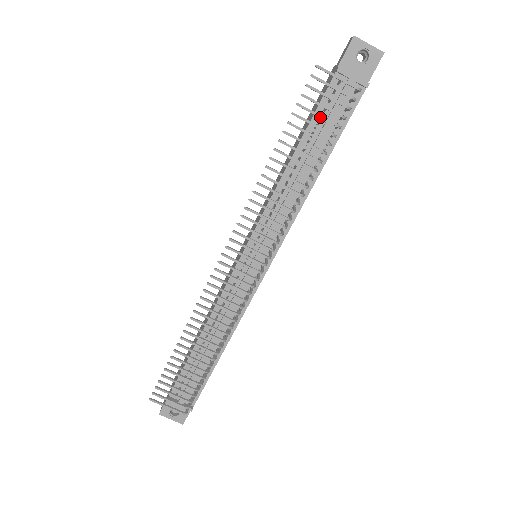
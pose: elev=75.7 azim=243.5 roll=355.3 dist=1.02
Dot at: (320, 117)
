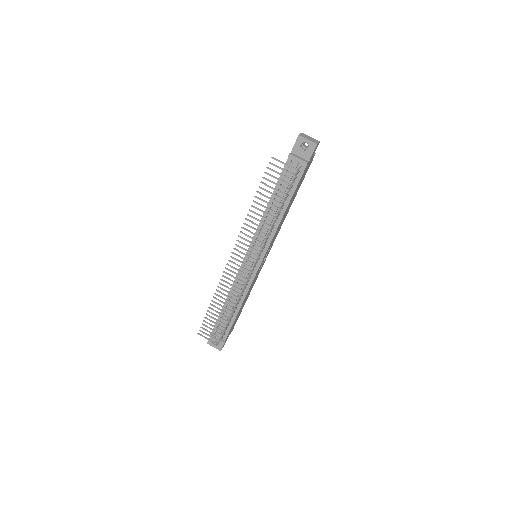
Dot at: (276, 184)
